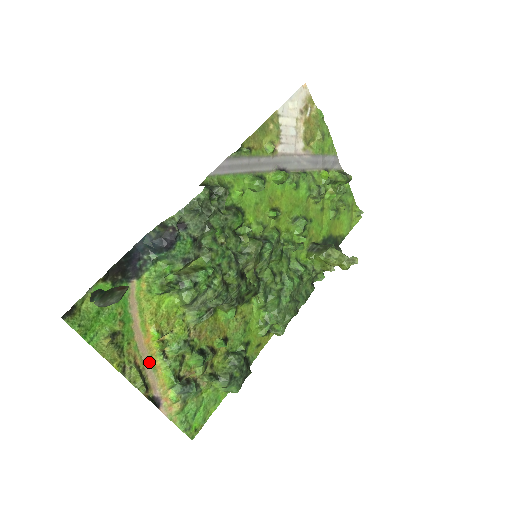
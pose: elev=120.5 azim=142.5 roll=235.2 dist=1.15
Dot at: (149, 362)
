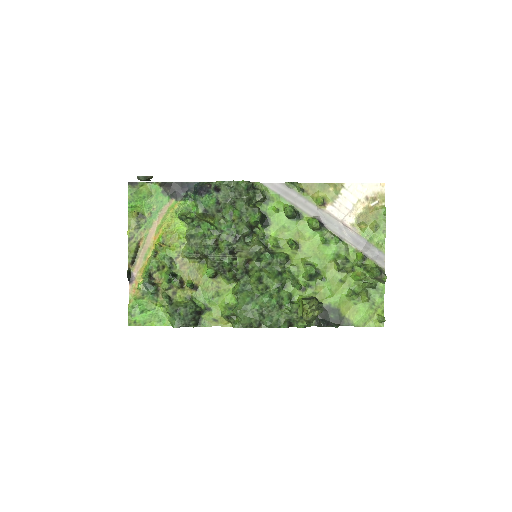
Dot at: (146, 251)
